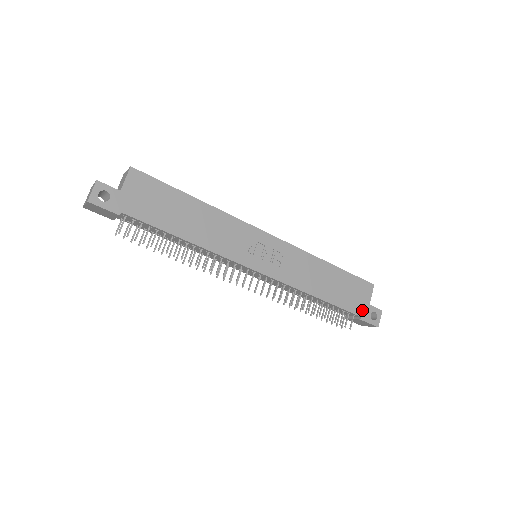
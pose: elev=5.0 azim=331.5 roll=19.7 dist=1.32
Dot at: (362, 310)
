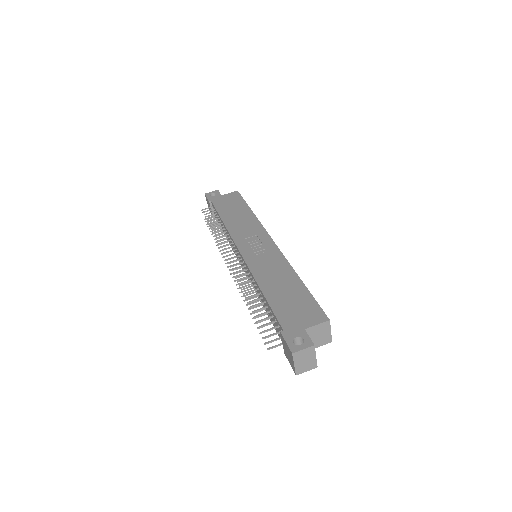
Dot at: (291, 327)
